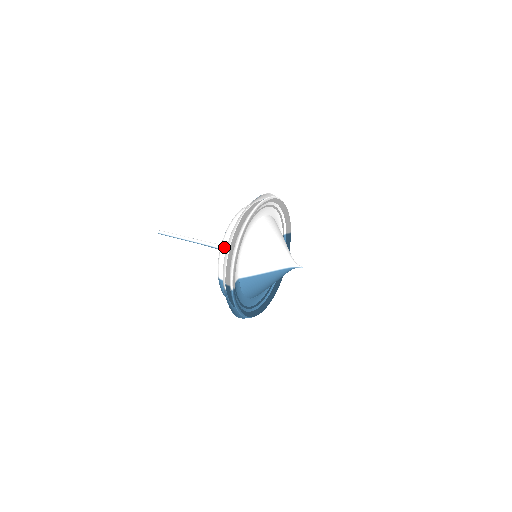
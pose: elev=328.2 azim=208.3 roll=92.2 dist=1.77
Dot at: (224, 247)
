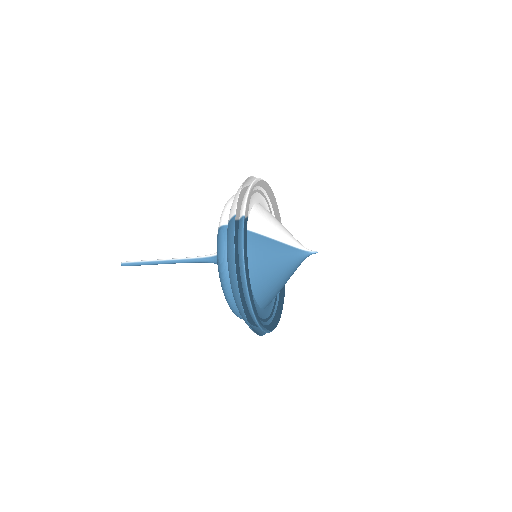
Dot at: (232, 197)
